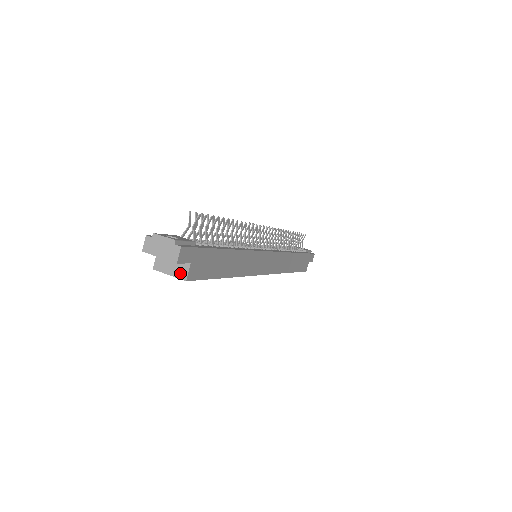
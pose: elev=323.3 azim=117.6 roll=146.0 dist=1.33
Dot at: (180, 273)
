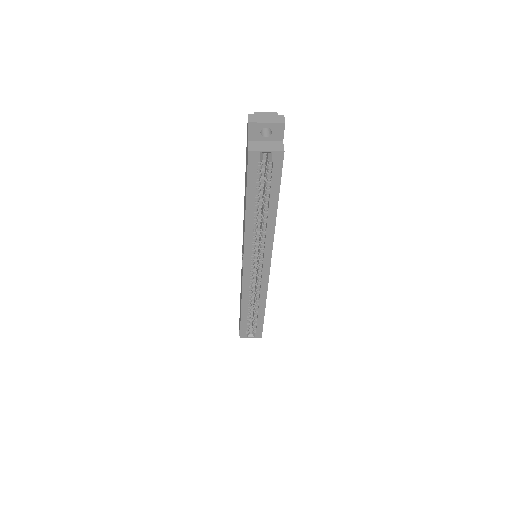
Dot at: (276, 148)
